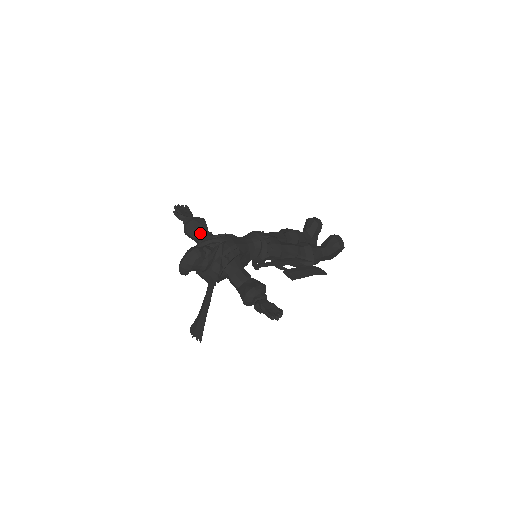
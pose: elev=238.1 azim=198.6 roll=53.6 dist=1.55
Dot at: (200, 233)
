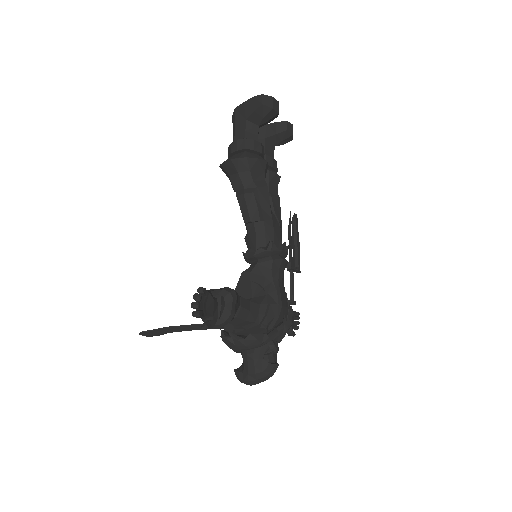
Dot at: occluded
